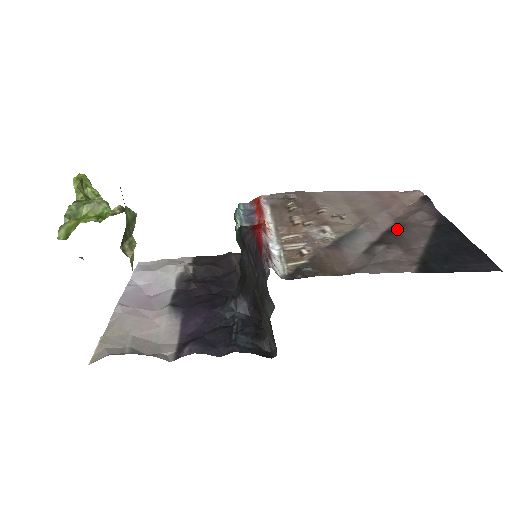
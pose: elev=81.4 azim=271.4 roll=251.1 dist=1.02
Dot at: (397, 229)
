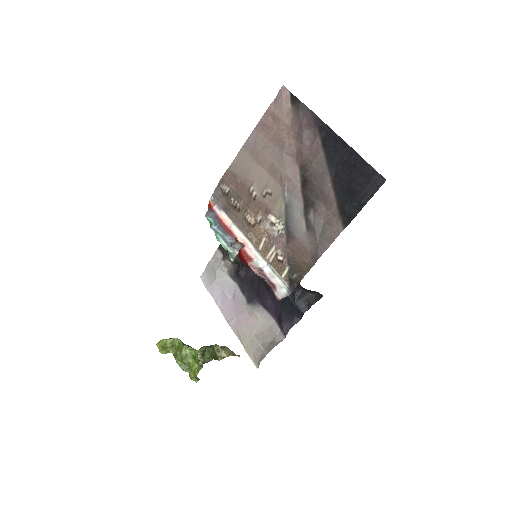
Dot at: (305, 177)
